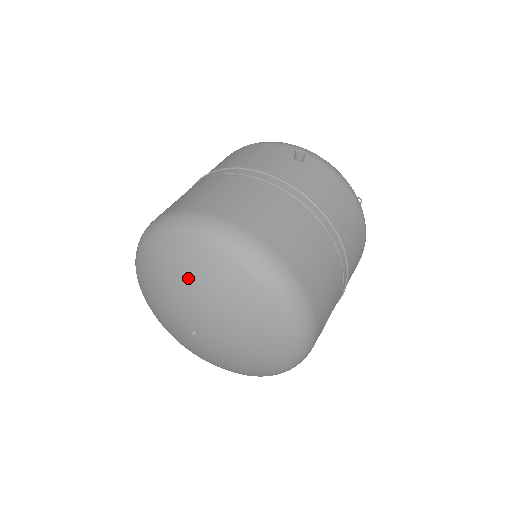
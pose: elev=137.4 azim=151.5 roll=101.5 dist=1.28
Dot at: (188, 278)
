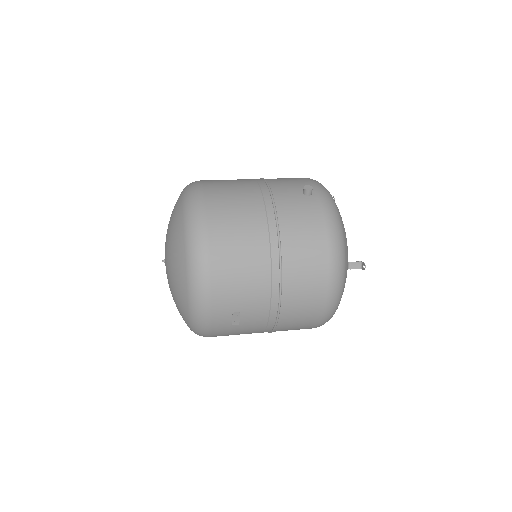
Dot at: (171, 218)
